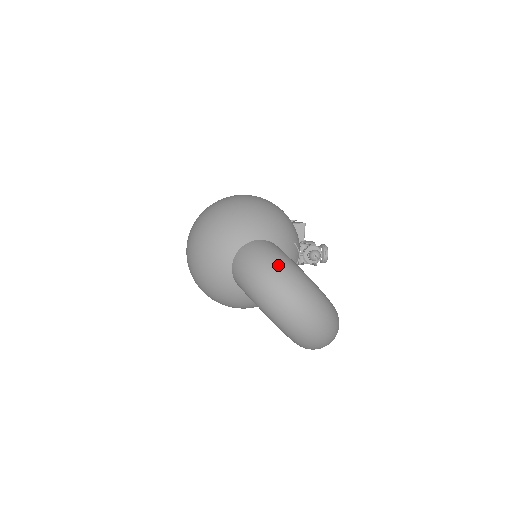
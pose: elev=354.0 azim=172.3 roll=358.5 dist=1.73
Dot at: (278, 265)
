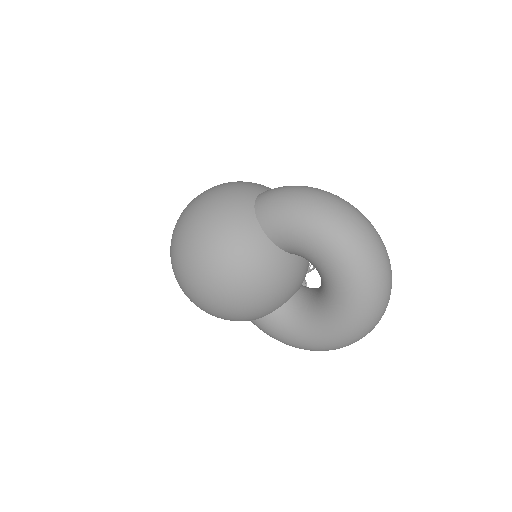
Dot at: occluded
